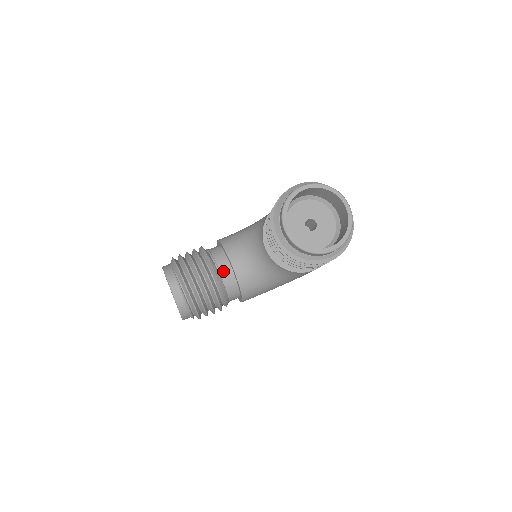
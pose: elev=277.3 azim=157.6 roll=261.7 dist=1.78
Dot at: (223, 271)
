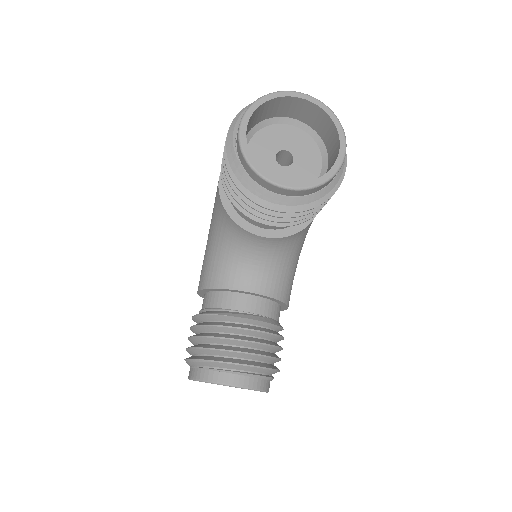
Dot at: (247, 307)
